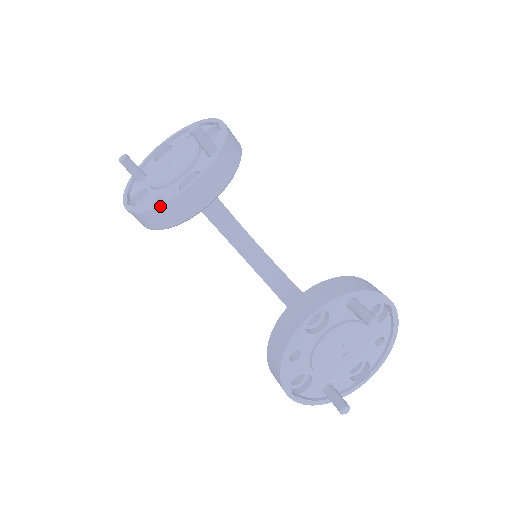
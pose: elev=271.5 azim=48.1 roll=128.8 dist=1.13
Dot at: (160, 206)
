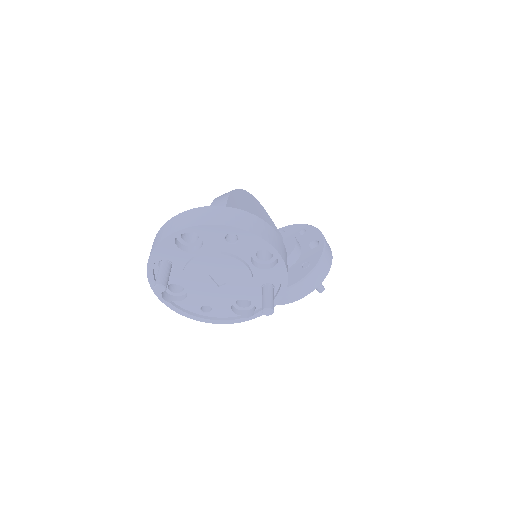
Dot at: occluded
